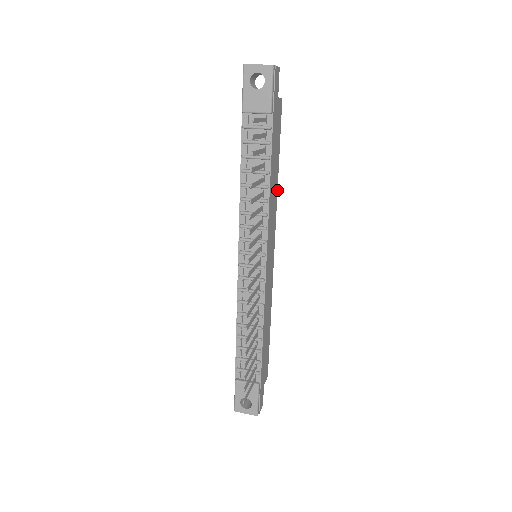
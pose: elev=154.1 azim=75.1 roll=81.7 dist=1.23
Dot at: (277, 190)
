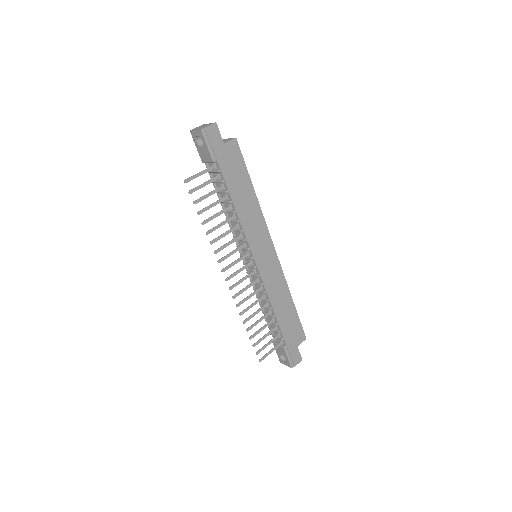
Dot at: (259, 205)
